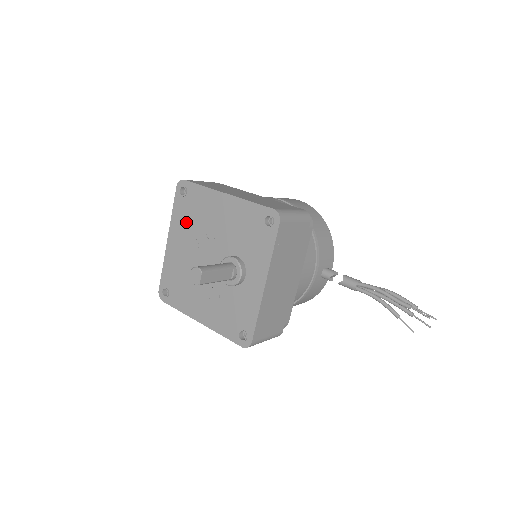
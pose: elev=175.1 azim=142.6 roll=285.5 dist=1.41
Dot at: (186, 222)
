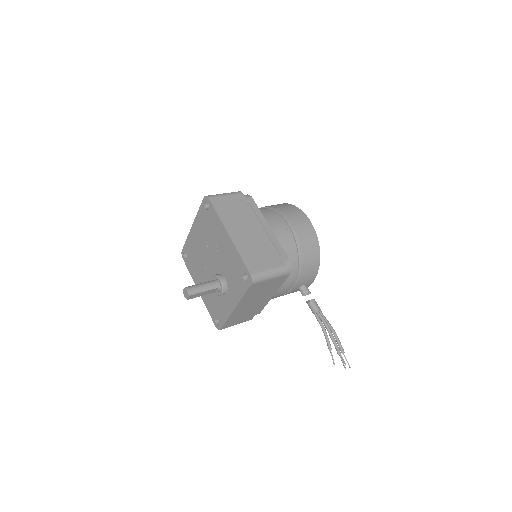
Dot at: (204, 227)
